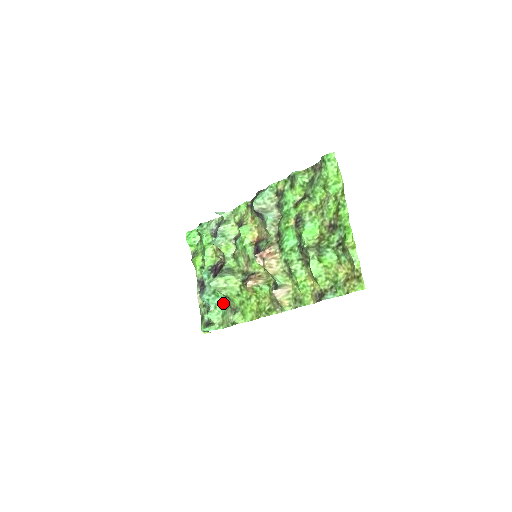
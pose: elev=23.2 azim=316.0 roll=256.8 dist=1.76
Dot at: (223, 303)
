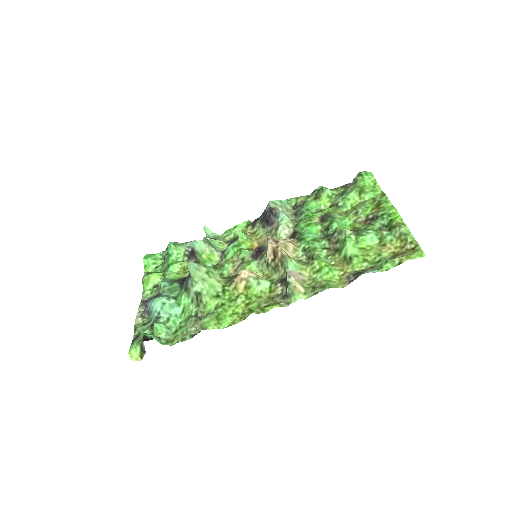
Dot at: (182, 316)
